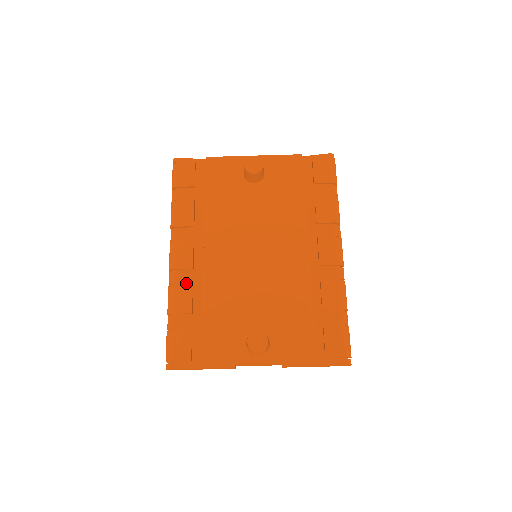
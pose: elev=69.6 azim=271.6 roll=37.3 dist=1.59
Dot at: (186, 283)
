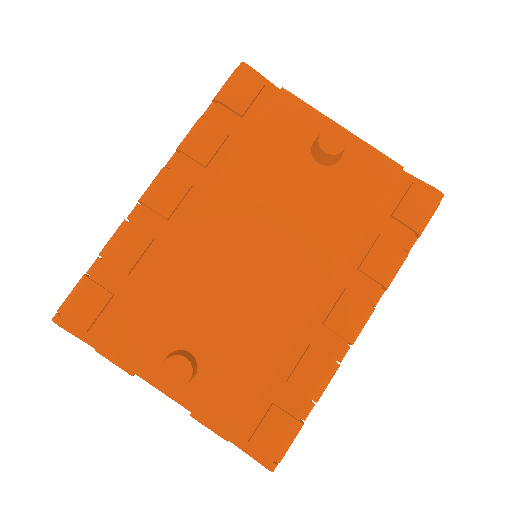
Dot at: (148, 231)
